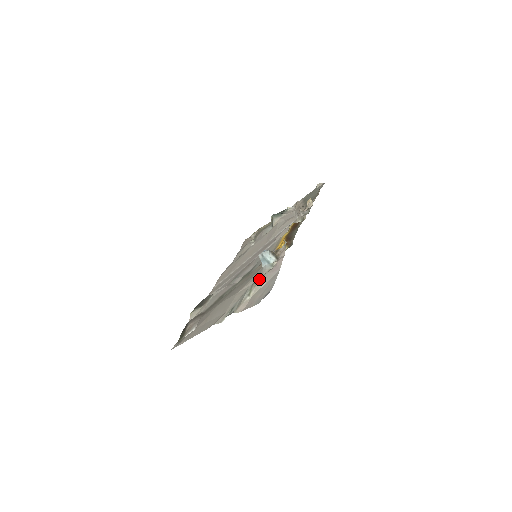
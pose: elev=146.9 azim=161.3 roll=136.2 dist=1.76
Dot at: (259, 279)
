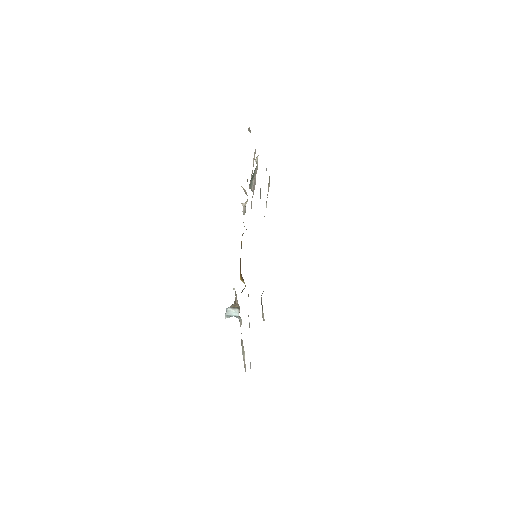
Dot at: (241, 333)
